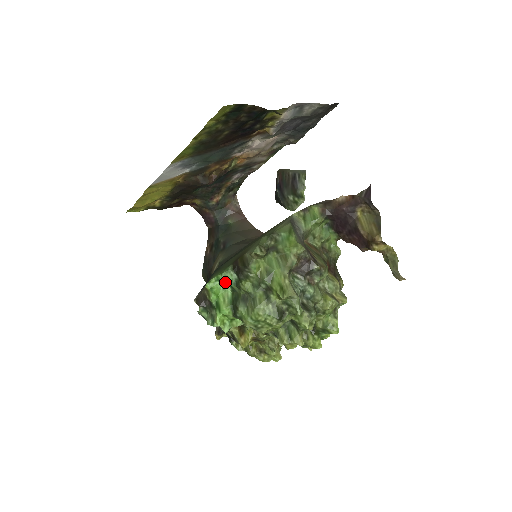
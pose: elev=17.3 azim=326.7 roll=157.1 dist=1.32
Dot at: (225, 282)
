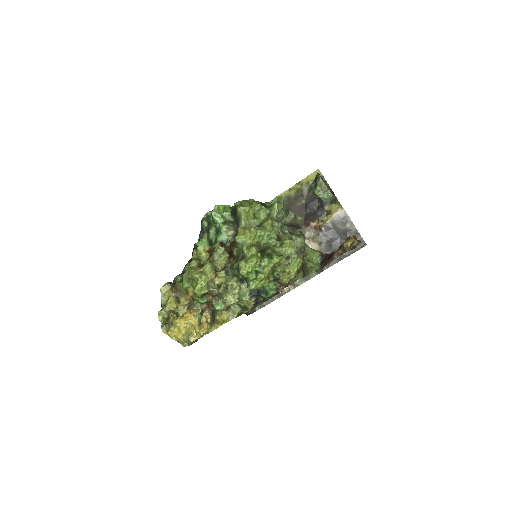
Dot at: occluded
